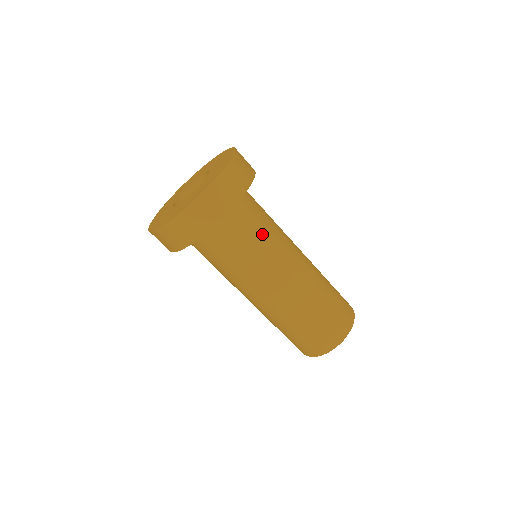
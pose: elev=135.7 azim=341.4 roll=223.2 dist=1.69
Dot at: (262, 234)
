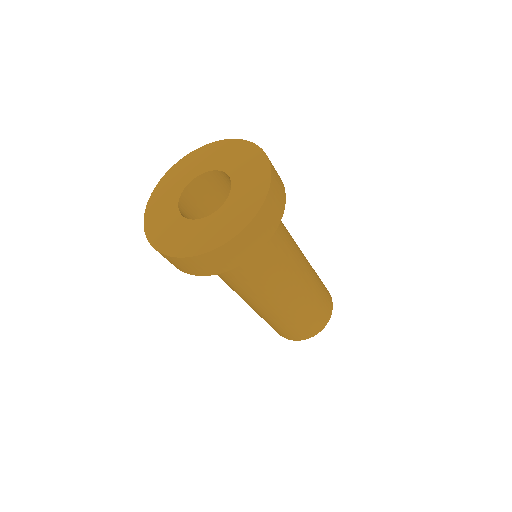
Dot at: (280, 248)
